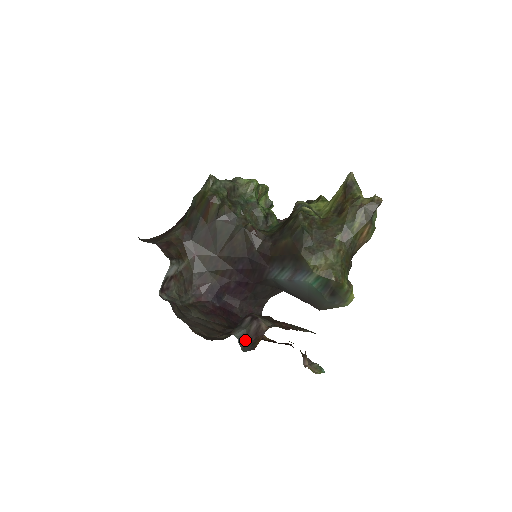
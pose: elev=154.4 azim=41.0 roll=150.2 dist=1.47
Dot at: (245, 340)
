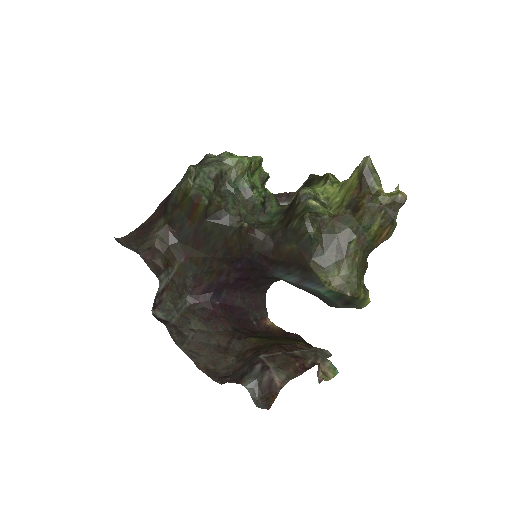
Dot at: (257, 392)
